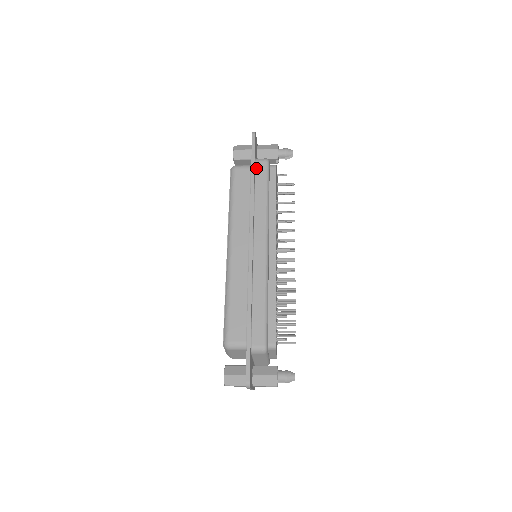
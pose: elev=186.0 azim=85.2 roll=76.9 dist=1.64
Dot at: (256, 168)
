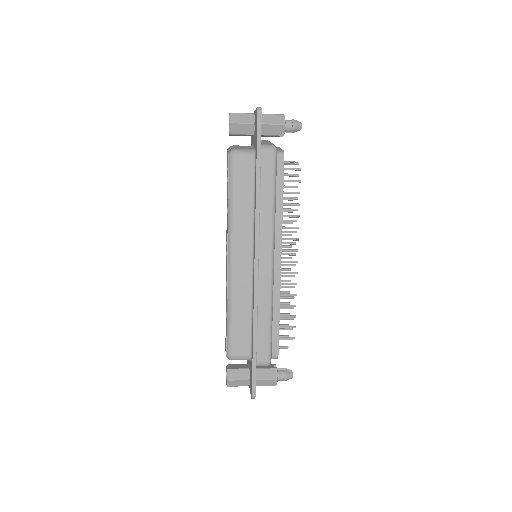
Dot at: (262, 161)
